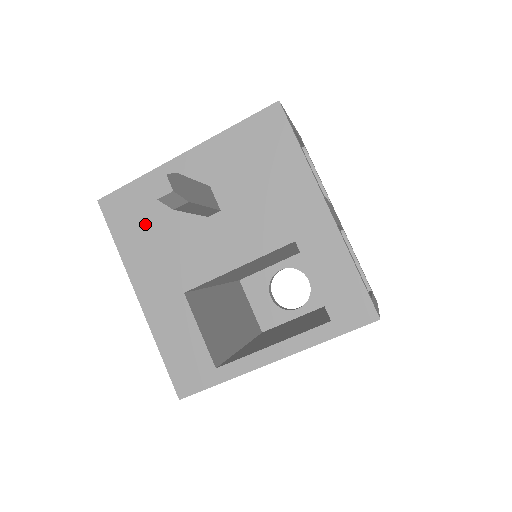
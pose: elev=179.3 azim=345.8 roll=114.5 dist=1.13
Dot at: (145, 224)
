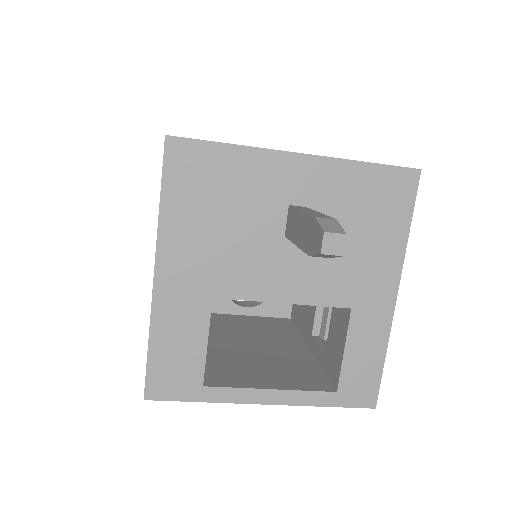
Dot at: (211, 201)
